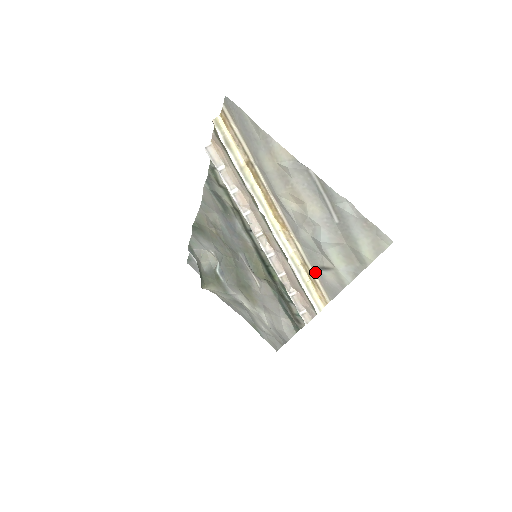
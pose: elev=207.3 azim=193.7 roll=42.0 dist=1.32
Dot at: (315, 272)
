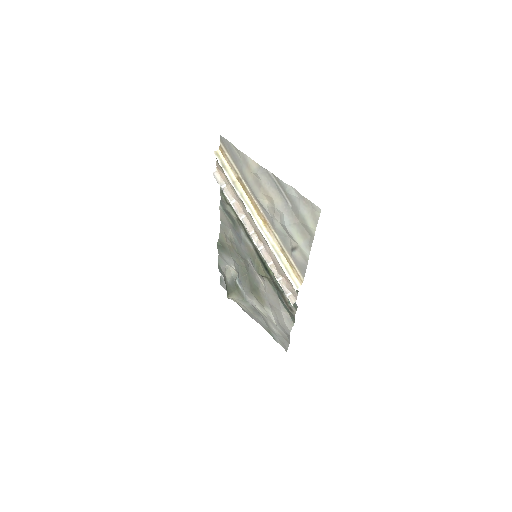
Dot at: (290, 255)
